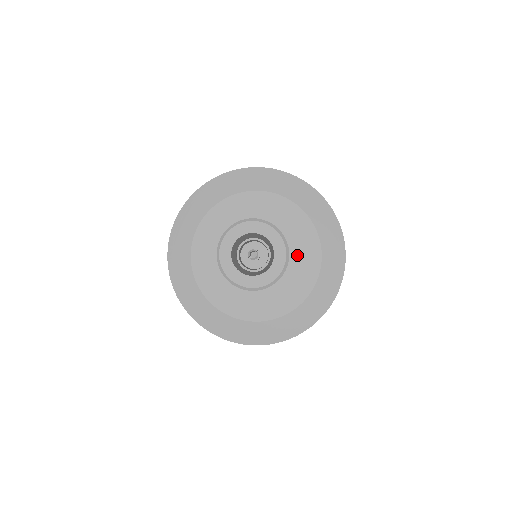
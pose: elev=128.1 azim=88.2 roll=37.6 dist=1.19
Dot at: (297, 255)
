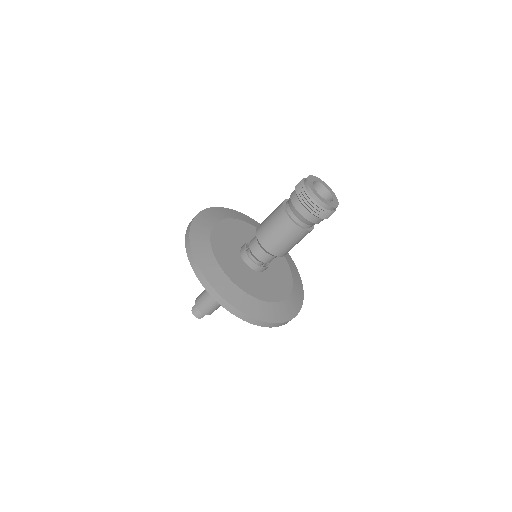
Dot at: occluded
